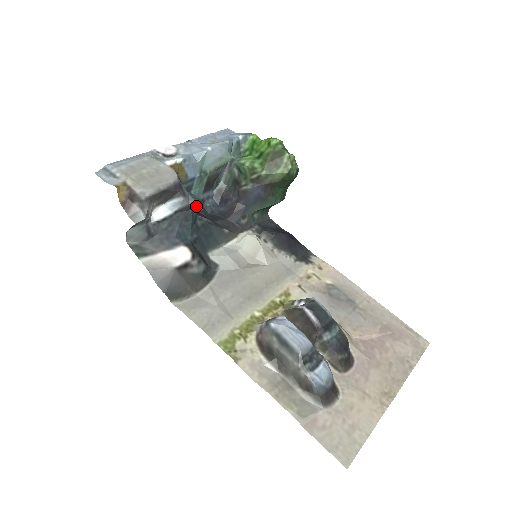
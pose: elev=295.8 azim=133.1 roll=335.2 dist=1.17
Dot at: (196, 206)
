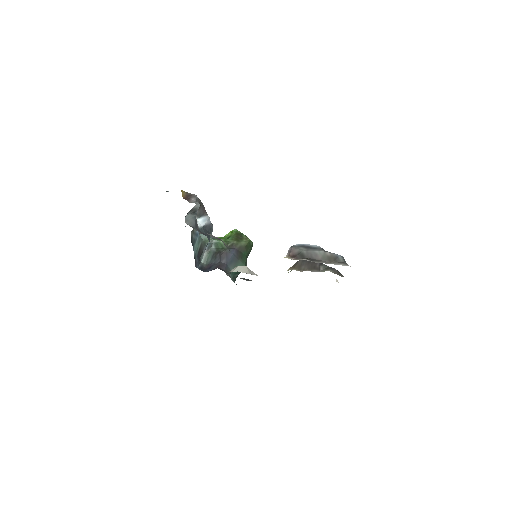
Dot at: (211, 232)
